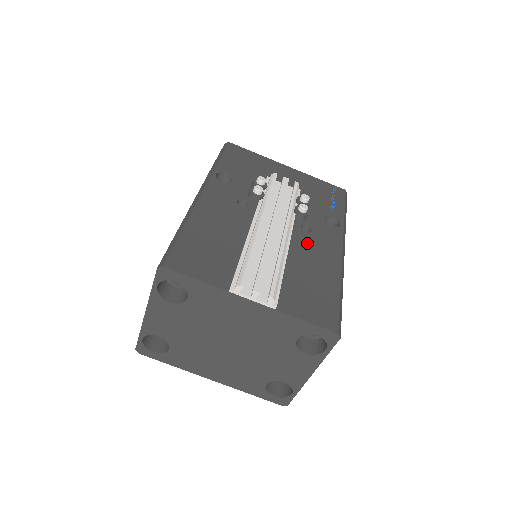
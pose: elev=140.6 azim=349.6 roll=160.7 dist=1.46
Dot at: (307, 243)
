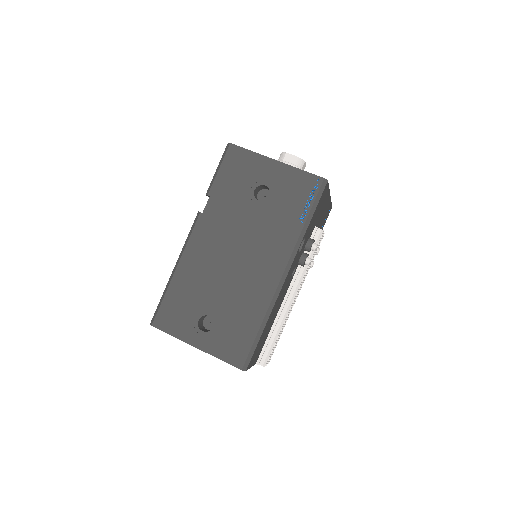
Dot at: occluded
